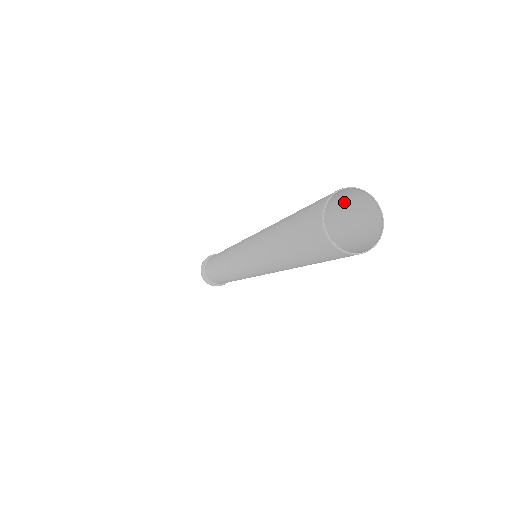
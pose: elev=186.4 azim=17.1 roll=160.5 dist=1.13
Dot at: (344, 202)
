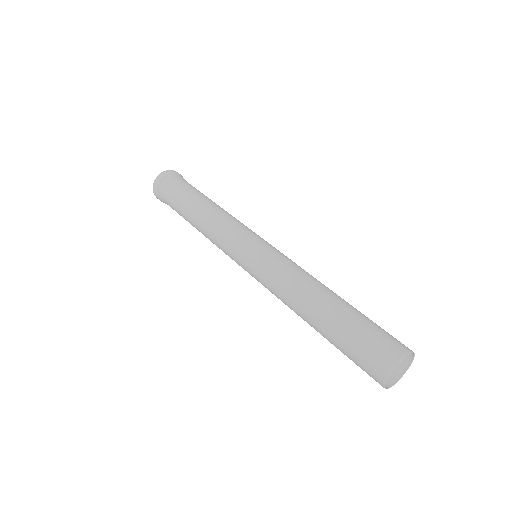
Dot at: (378, 338)
